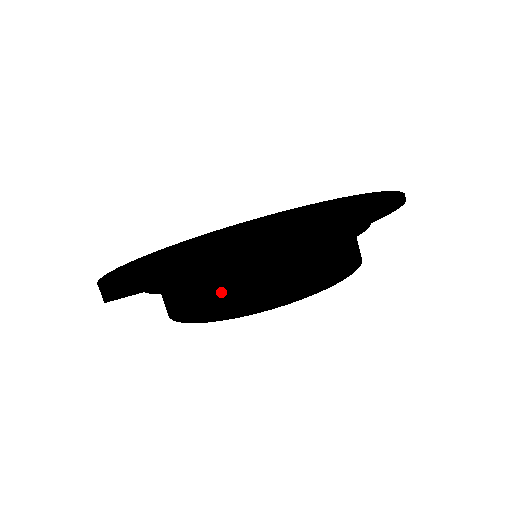
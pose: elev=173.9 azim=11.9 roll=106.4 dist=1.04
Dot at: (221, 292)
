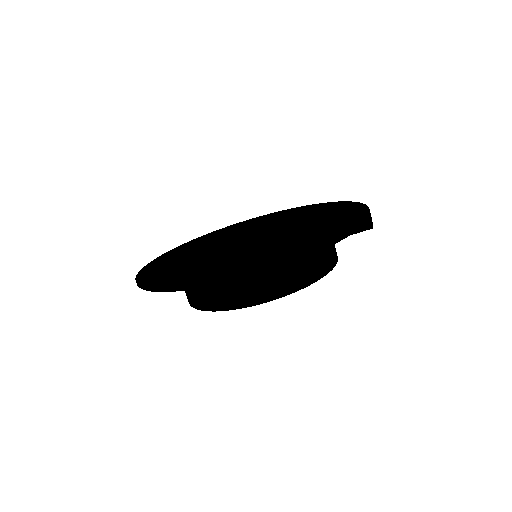
Dot at: (201, 293)
